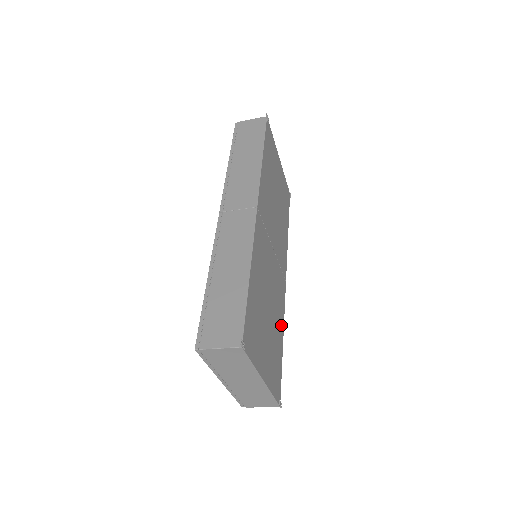
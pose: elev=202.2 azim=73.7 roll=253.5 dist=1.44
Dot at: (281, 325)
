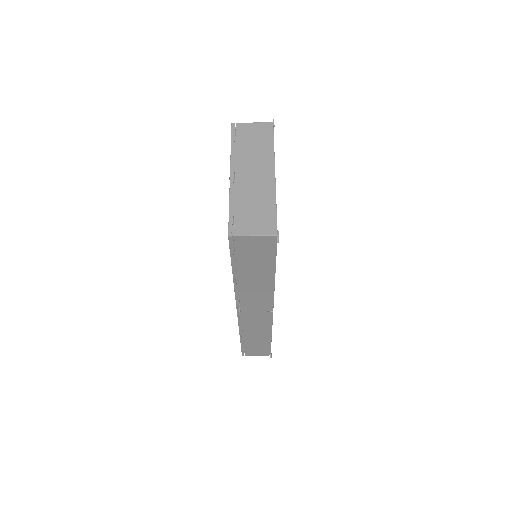
Dot at: occluded
